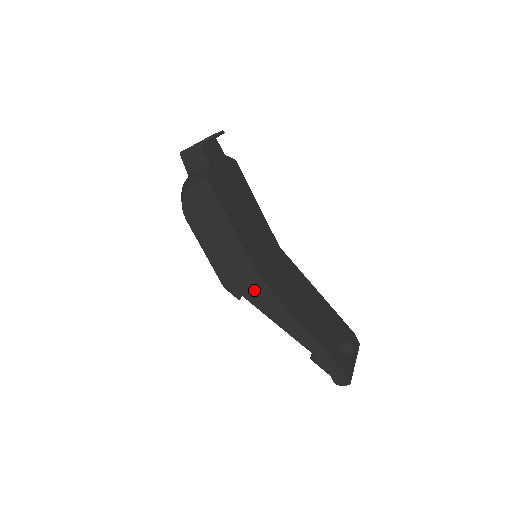
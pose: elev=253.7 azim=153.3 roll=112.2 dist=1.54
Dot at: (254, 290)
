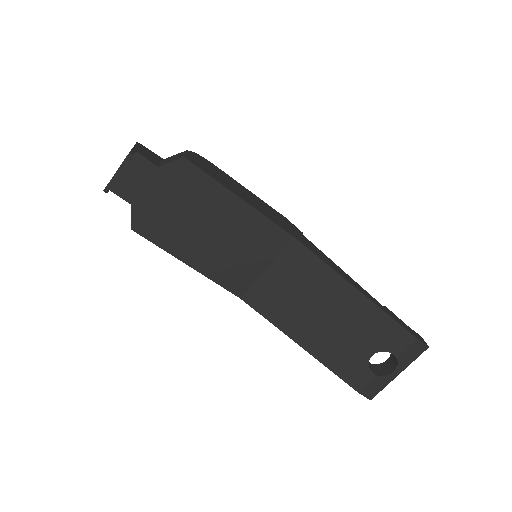
Dot at: occluded
